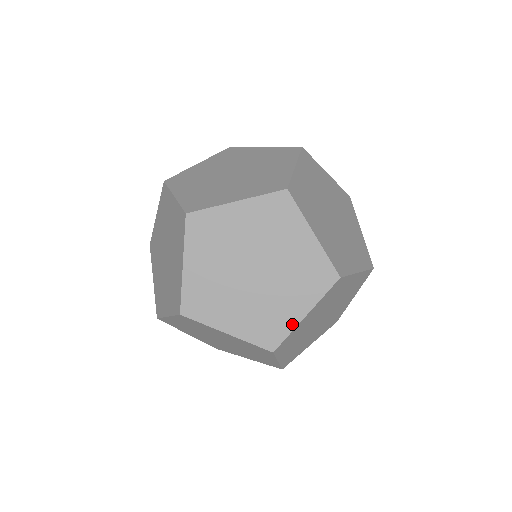
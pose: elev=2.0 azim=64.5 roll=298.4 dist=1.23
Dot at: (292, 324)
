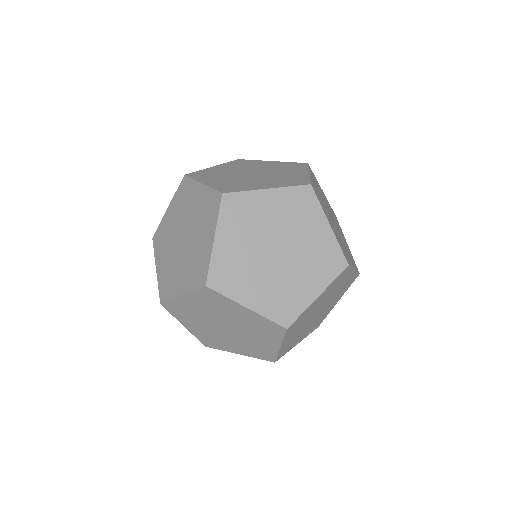
Dot at: occluded
